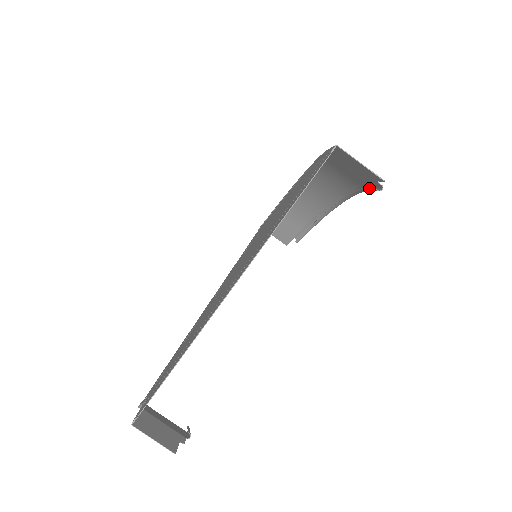
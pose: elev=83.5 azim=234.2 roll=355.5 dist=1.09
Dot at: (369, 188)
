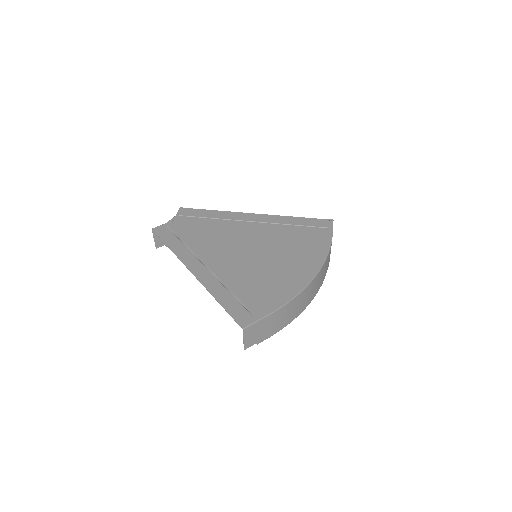
Dot at: occluded
